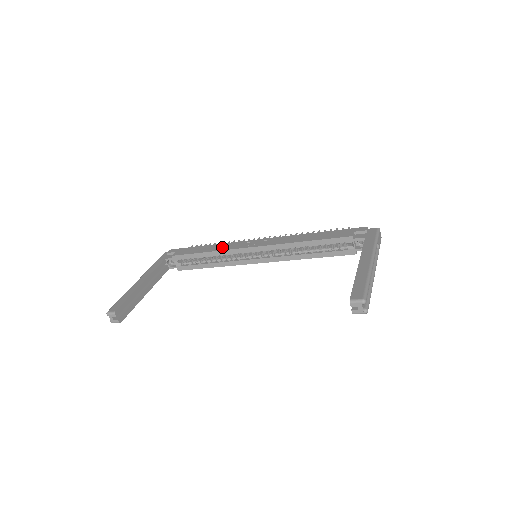
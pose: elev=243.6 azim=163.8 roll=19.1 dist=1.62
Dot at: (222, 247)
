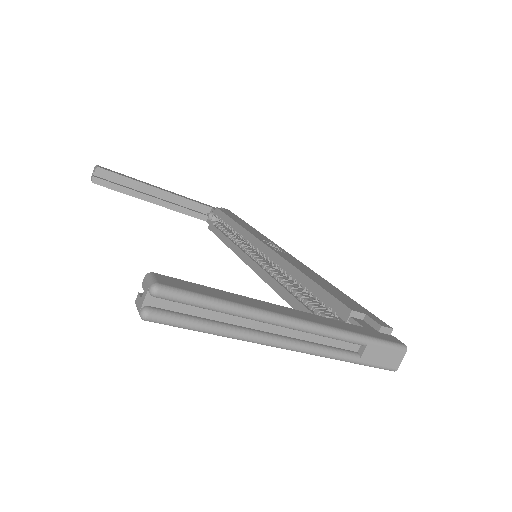
Dot at: (250, 229)
